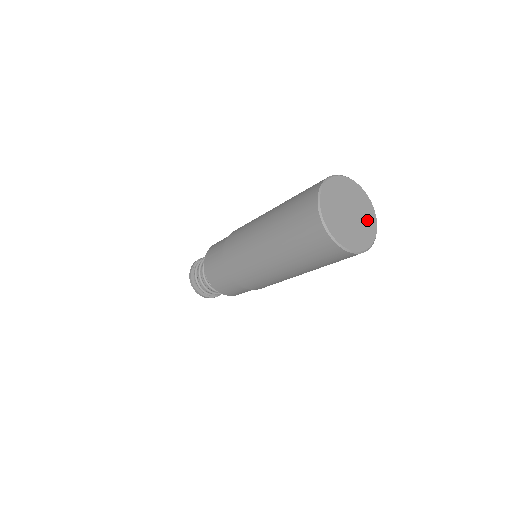
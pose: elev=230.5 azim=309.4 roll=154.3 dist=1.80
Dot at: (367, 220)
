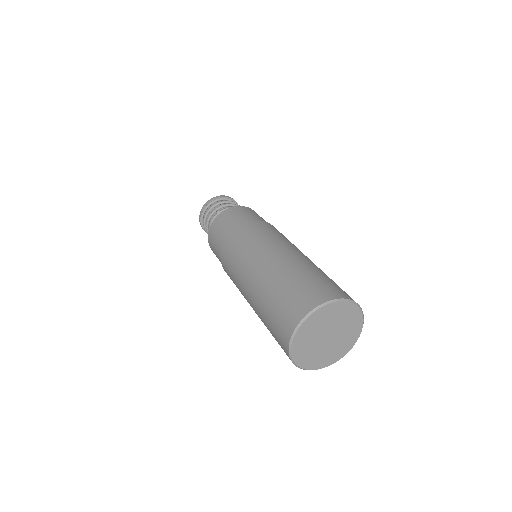
Dot at: (350, 327)
